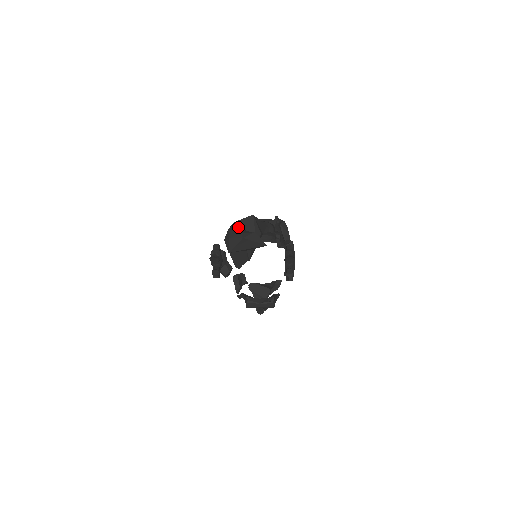
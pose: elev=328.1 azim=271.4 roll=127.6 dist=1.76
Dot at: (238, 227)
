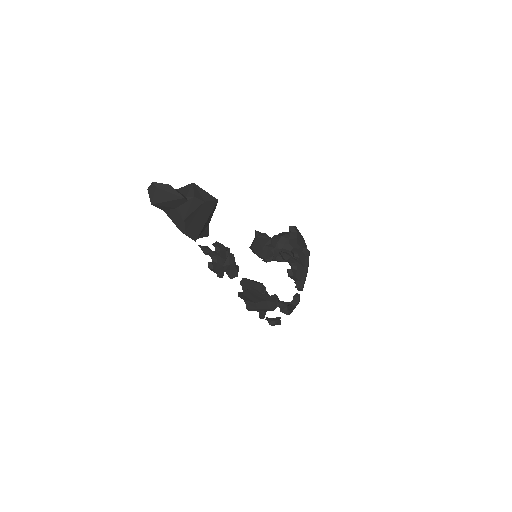
Dot at: occluded
